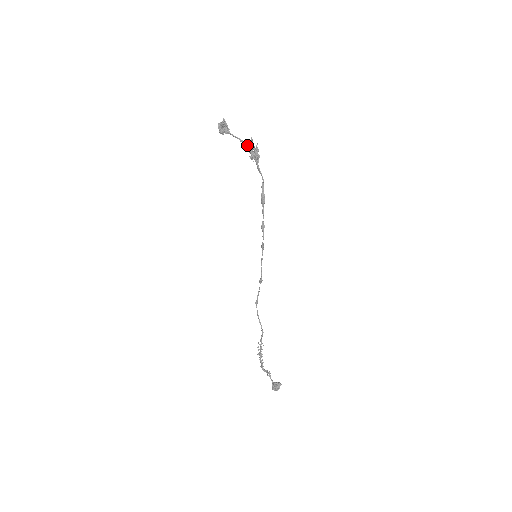
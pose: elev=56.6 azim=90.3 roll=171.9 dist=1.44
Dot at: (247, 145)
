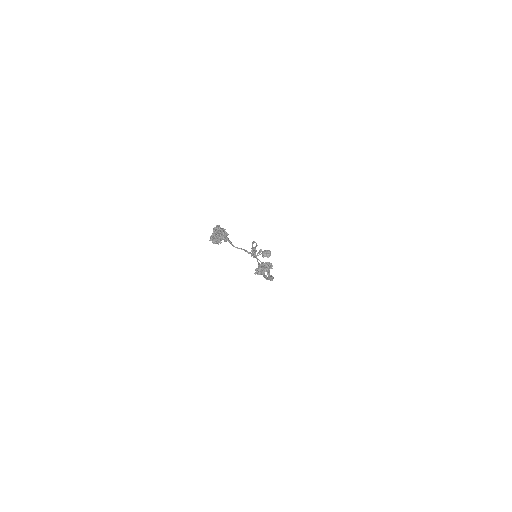
Dot at: (255, 270)
